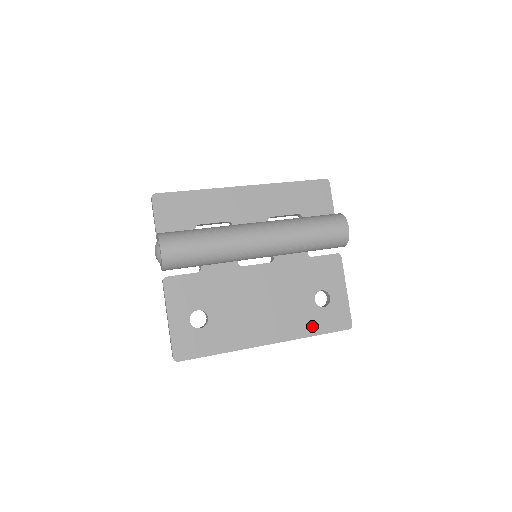
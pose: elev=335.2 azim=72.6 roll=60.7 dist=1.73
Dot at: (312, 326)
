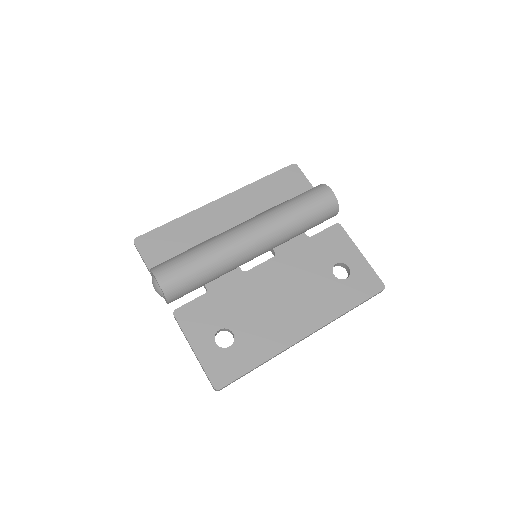
Dot at: (343, 301)
